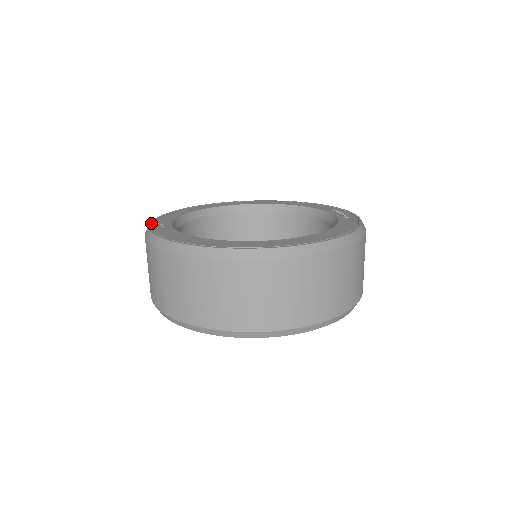
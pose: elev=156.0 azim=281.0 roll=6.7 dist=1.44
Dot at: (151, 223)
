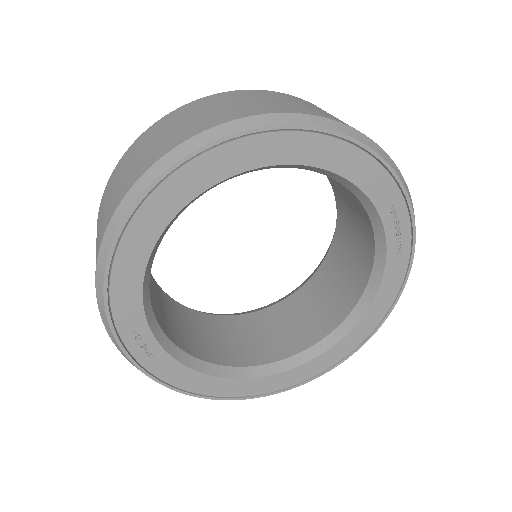
Dot at: (119, 343)
